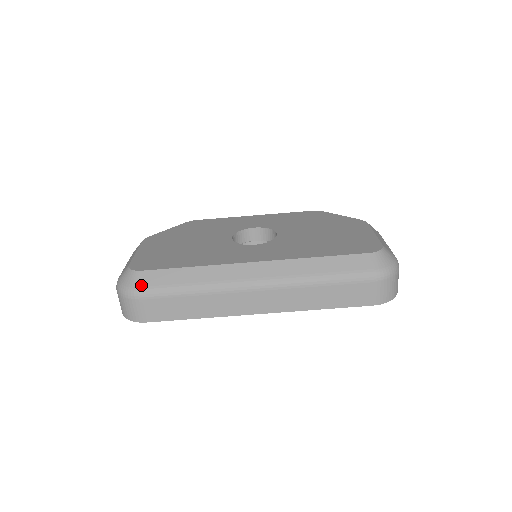
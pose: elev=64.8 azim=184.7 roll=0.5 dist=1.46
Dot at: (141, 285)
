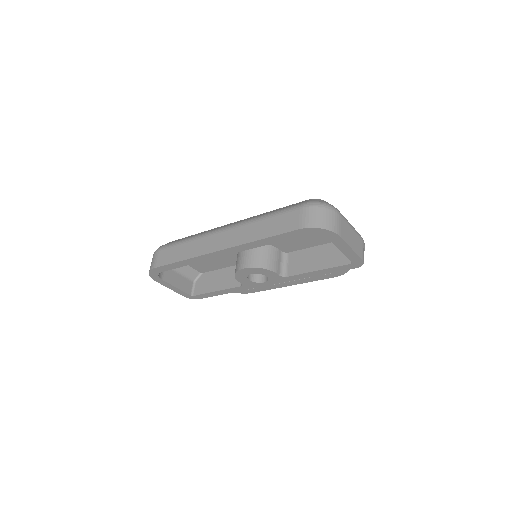
Dot at: occluded
